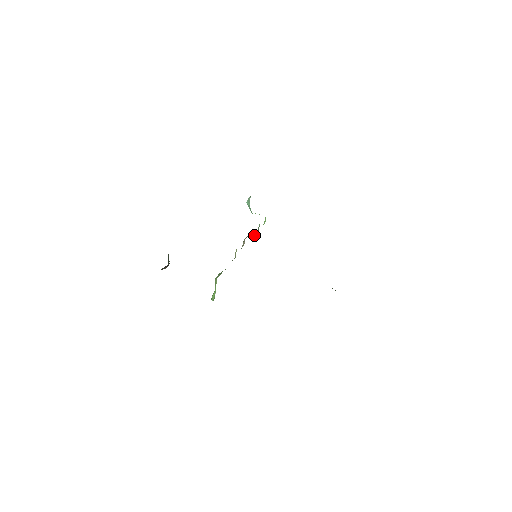
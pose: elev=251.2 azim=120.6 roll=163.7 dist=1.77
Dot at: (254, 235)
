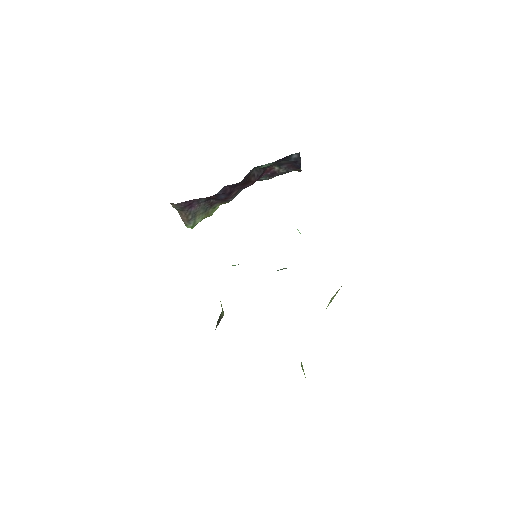
Dot at: occluded
